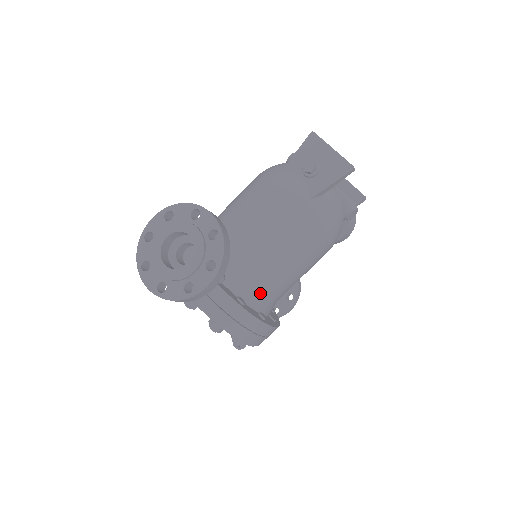
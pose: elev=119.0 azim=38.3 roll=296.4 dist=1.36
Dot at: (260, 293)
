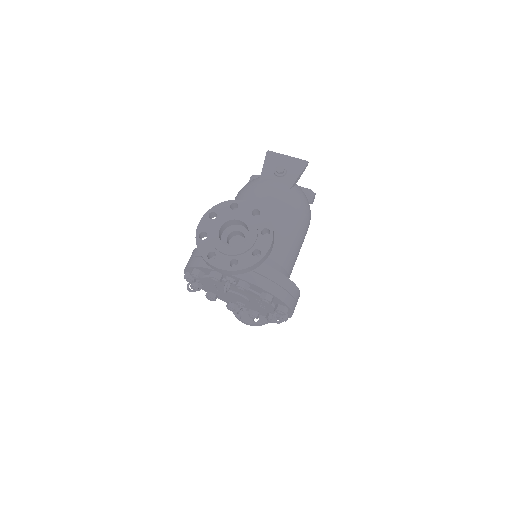
Dot at: (283, 267)
